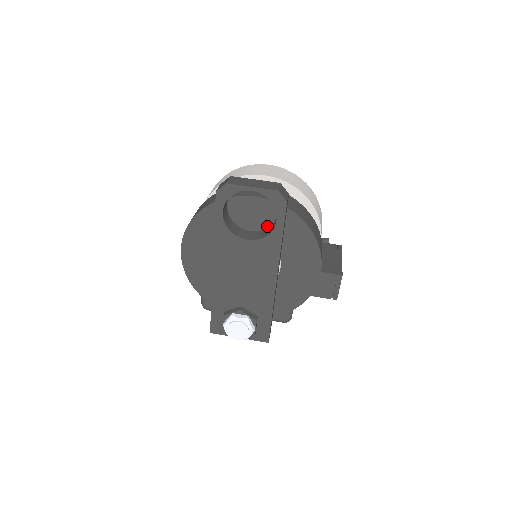
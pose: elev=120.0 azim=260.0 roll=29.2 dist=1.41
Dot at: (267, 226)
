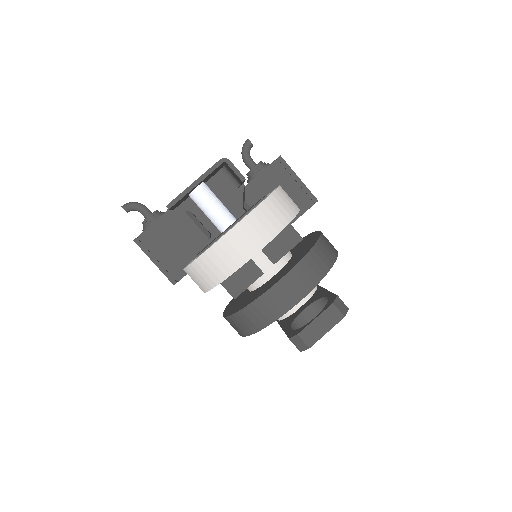
Dot at: occluded
